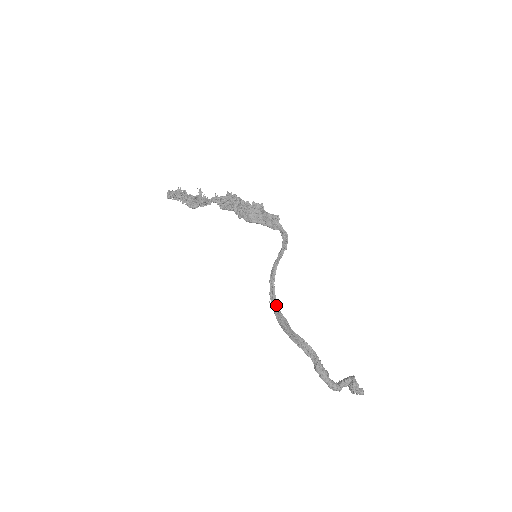
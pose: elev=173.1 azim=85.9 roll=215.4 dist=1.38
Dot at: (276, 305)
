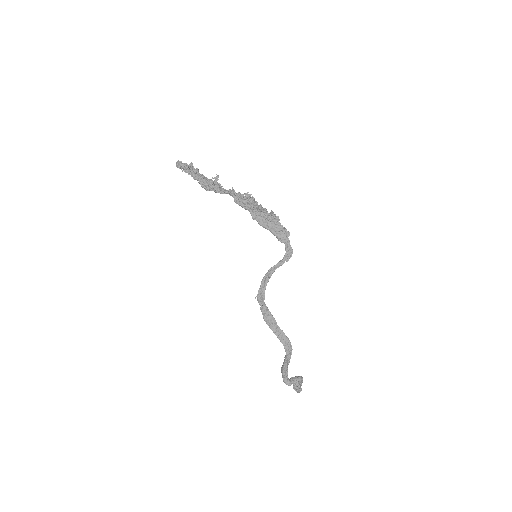
Dot at: (264, 303)
